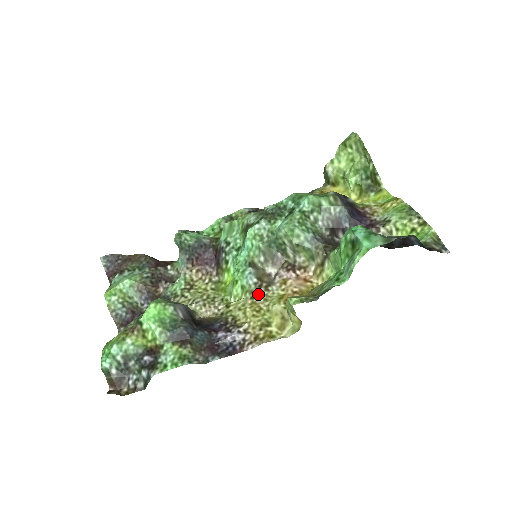
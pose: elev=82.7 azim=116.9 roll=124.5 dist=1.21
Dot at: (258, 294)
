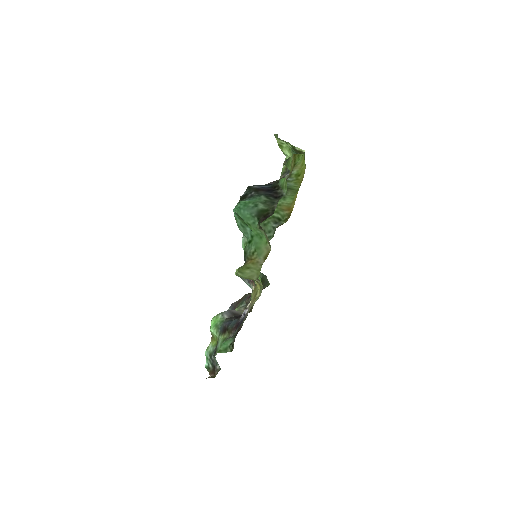
Dot at: occluded
